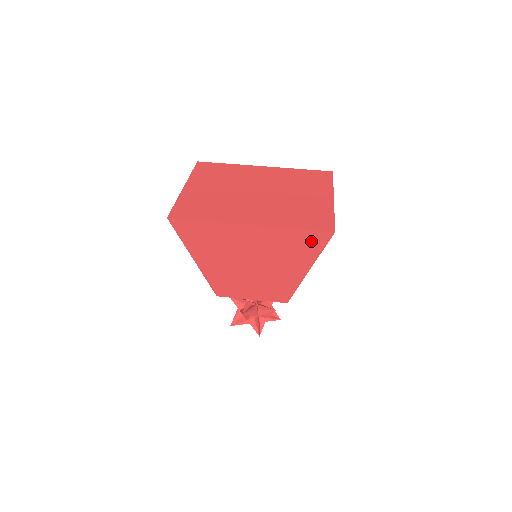
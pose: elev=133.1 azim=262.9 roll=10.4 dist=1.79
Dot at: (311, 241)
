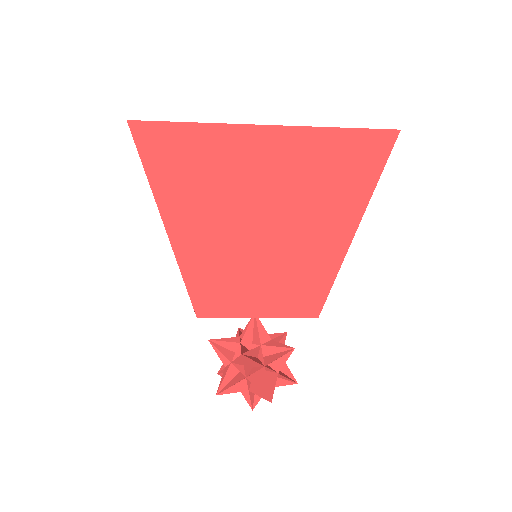
Dot at: (363, 155)
